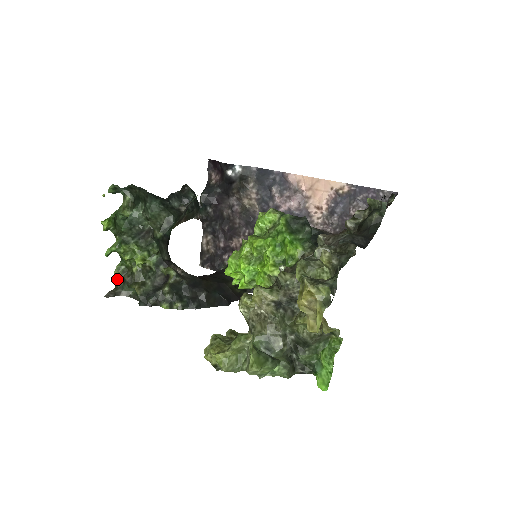
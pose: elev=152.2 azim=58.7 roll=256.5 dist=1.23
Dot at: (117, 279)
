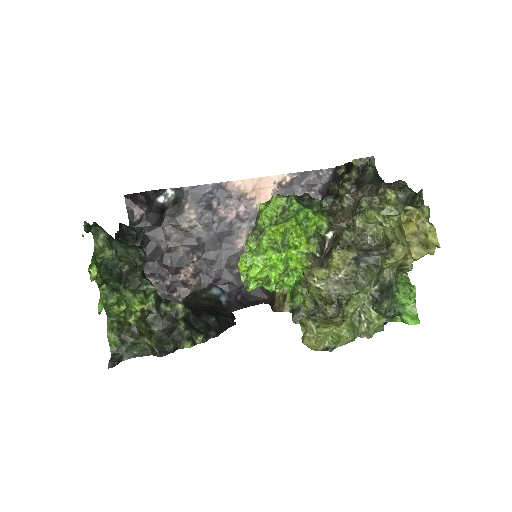
Dot at: (113, 342)
